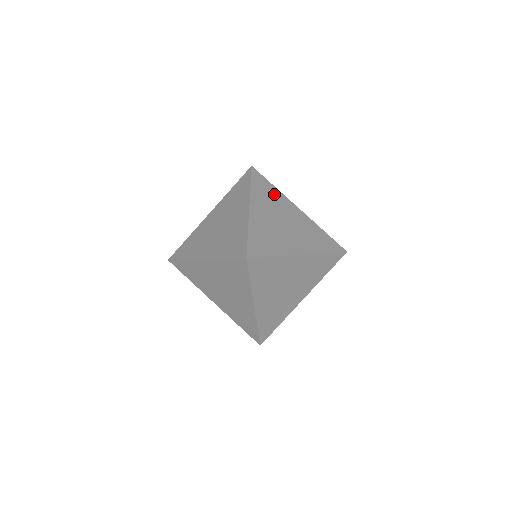
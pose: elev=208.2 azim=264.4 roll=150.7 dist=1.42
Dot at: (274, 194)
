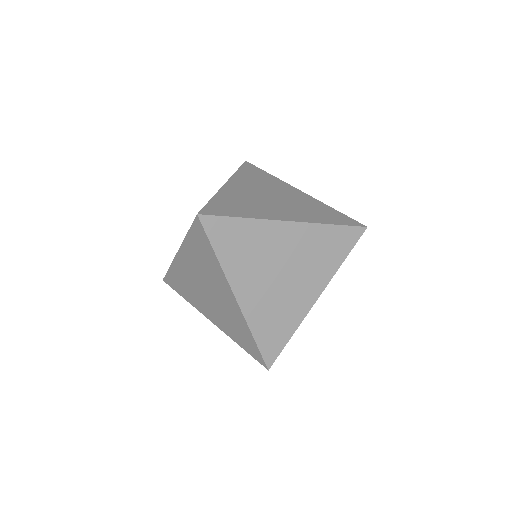
Dot at: (268, 179)
